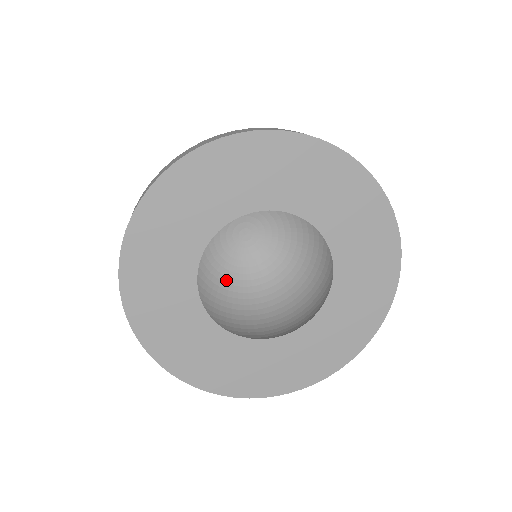
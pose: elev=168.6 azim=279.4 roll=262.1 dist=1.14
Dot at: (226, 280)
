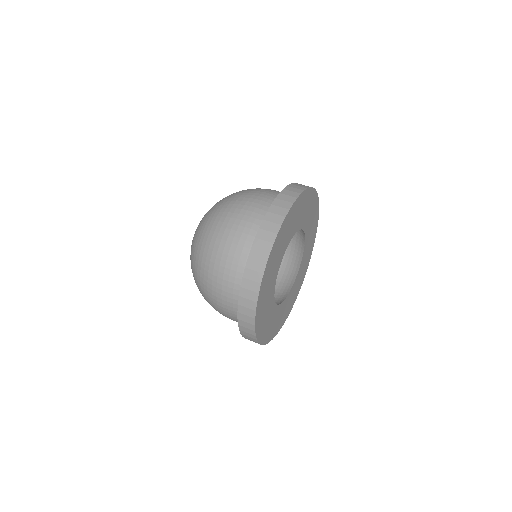
Dot at: occluded
